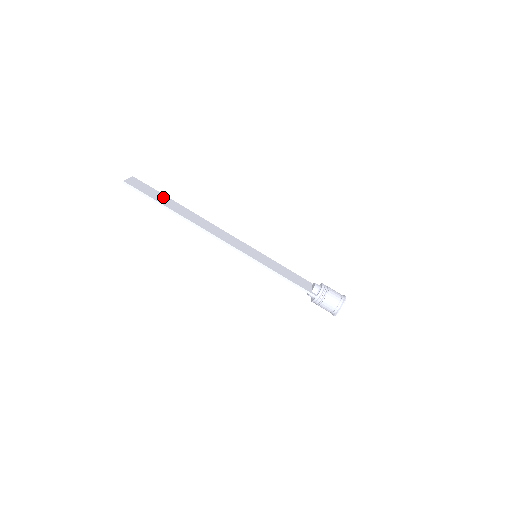
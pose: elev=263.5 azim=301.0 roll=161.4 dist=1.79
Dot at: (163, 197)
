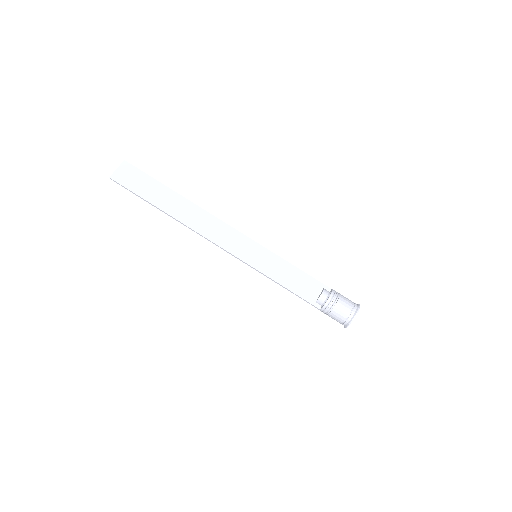
Dot at: (155, 187)
